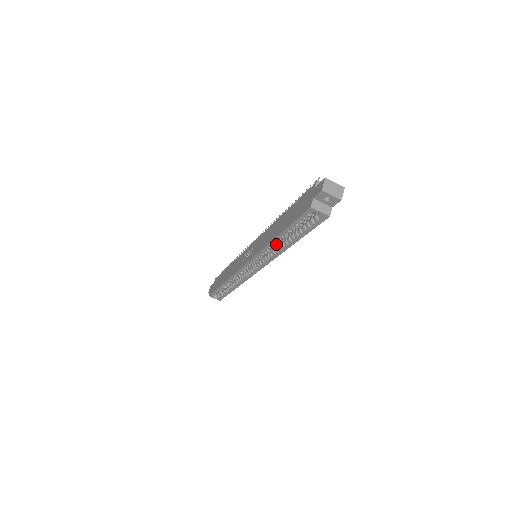
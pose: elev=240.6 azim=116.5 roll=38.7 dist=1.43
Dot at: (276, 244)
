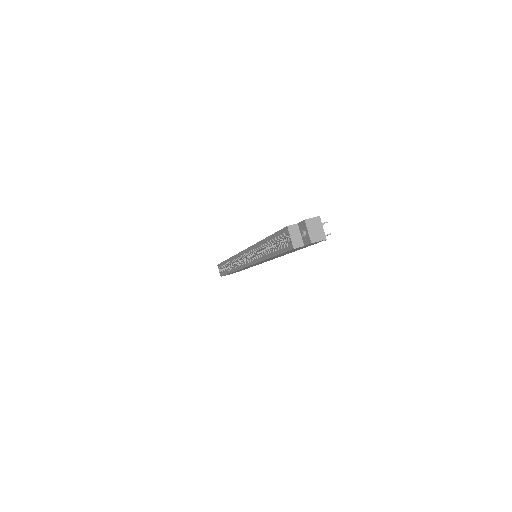
Dot at: occluded
